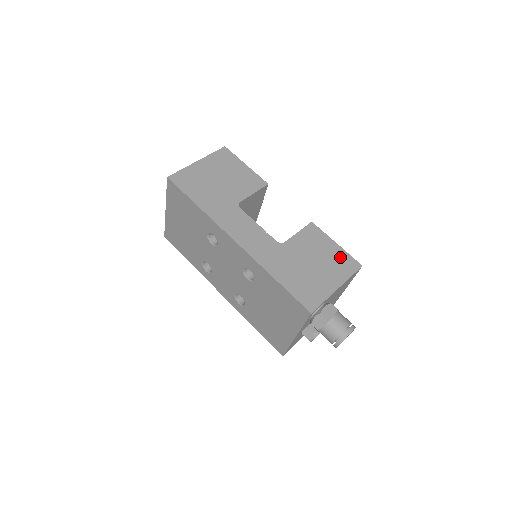
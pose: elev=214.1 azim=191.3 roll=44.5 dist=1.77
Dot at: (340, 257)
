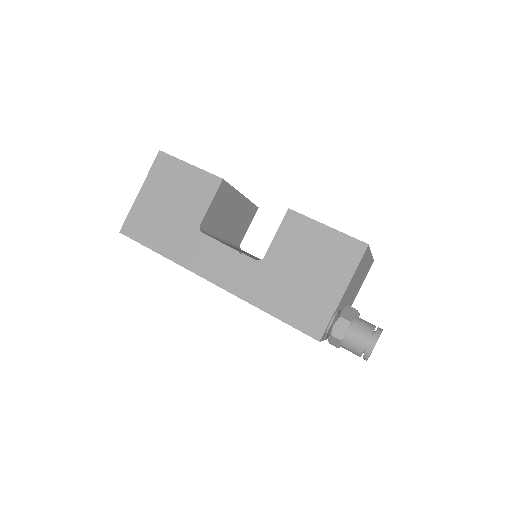
Dot at: (336, 245)
